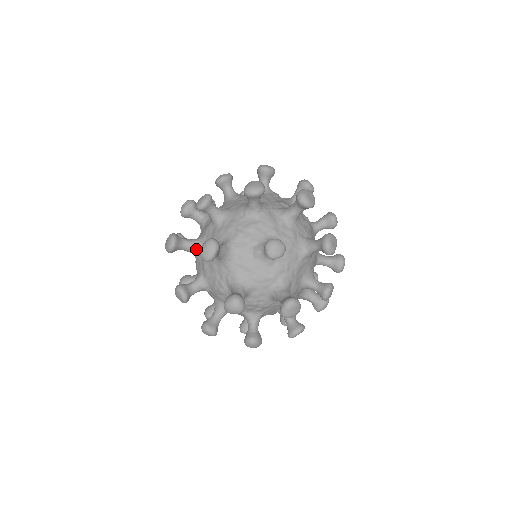
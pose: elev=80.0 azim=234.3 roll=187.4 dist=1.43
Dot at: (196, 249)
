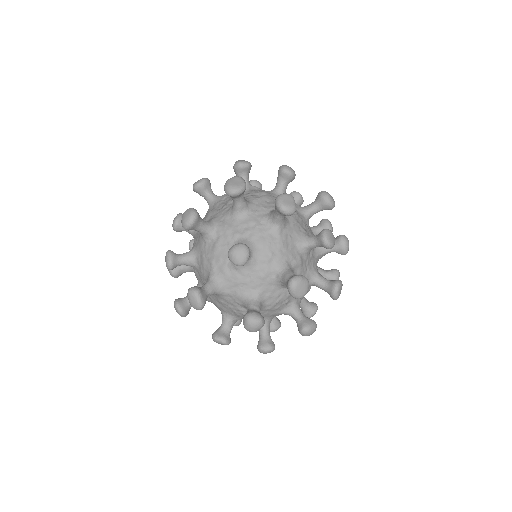
Dot at: occluded
